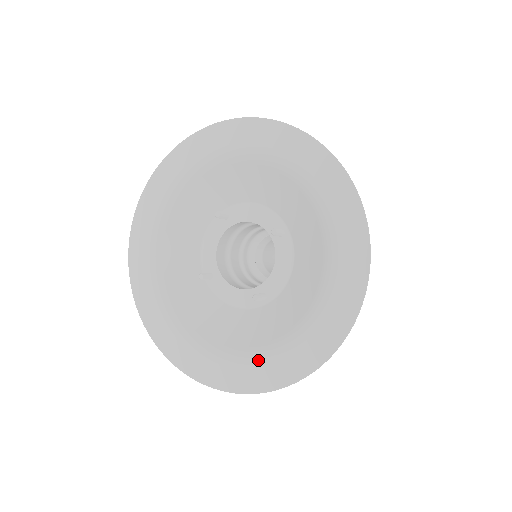
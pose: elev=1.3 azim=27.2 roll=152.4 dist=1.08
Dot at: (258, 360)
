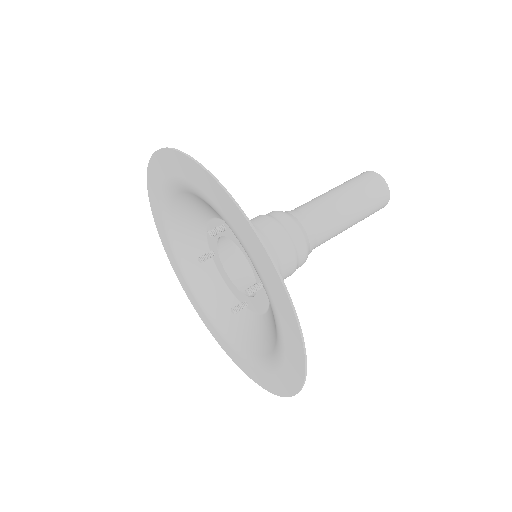
Dot at: (229, 344)
